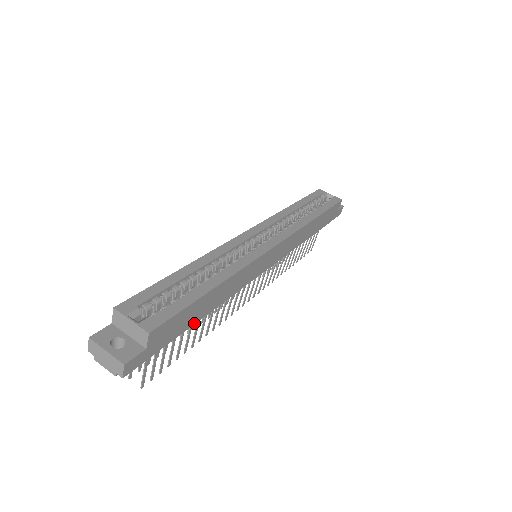
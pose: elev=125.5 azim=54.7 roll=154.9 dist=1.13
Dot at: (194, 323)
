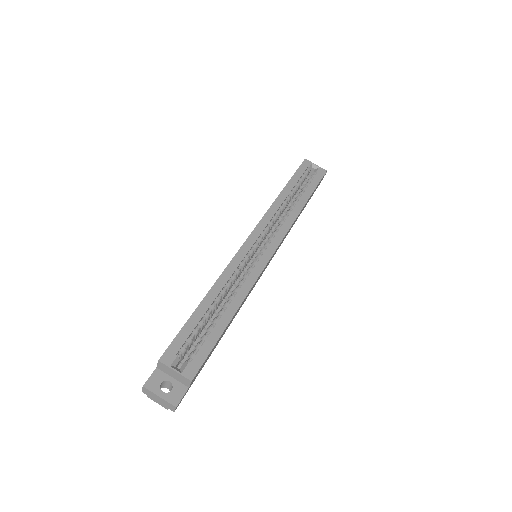
Dot at: occluded
